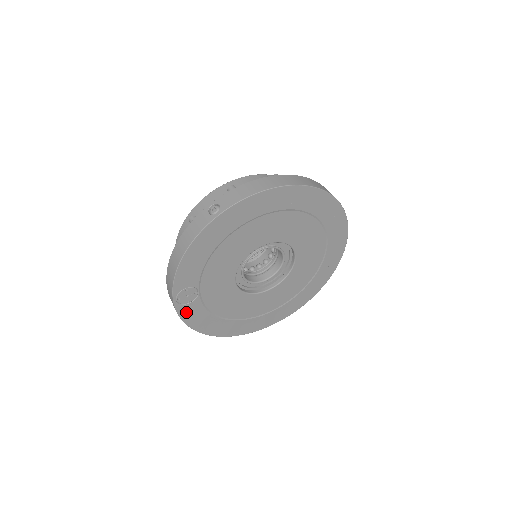
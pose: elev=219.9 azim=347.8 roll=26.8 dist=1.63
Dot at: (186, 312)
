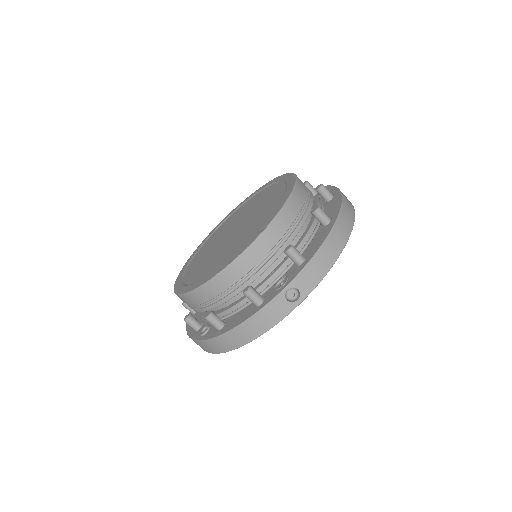
Dot at: occluded
